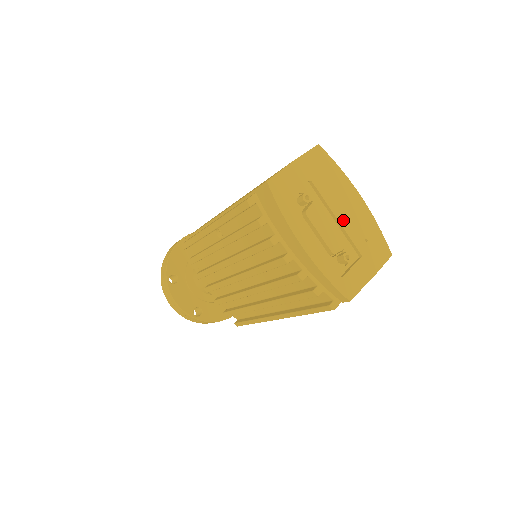
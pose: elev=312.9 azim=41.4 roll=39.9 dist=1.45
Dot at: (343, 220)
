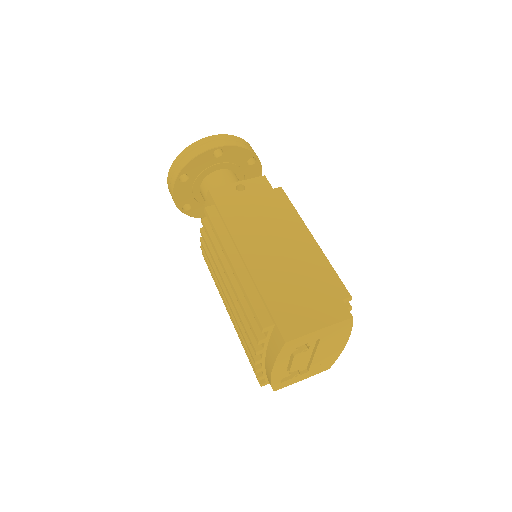
Dot at: (317, 356)
